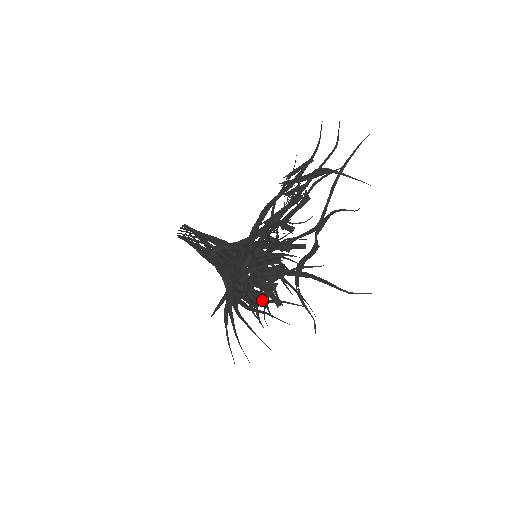
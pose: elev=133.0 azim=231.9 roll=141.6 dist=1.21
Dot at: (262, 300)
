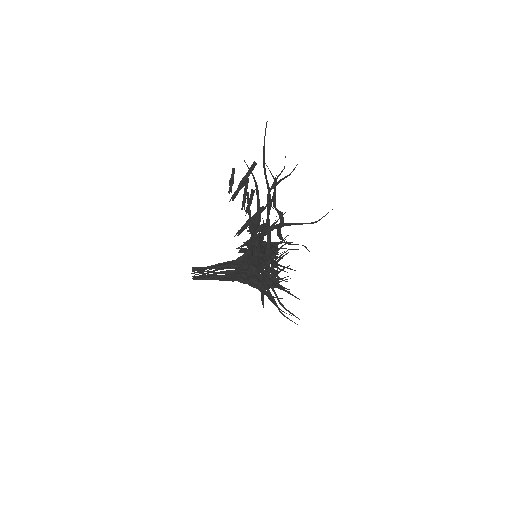
Dot at: occluded
